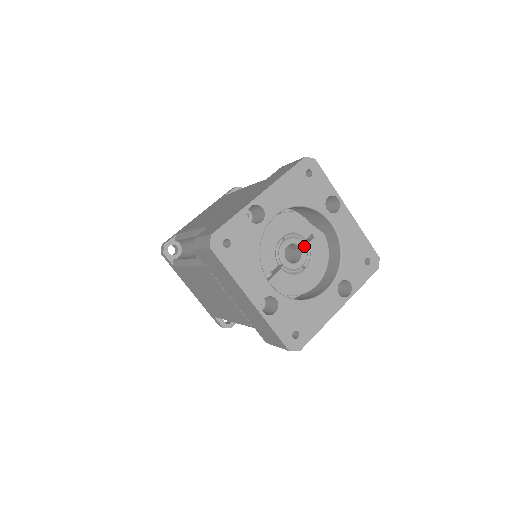
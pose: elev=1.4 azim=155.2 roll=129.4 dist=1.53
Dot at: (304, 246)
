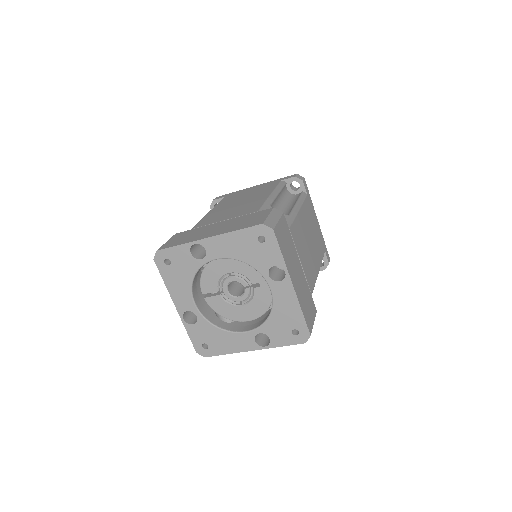
Dot at: (247, 288)
